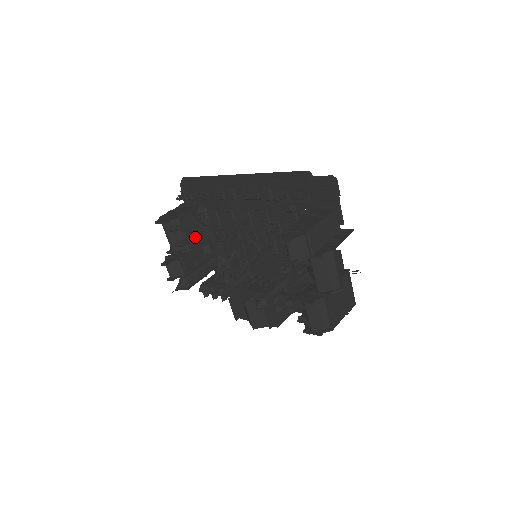
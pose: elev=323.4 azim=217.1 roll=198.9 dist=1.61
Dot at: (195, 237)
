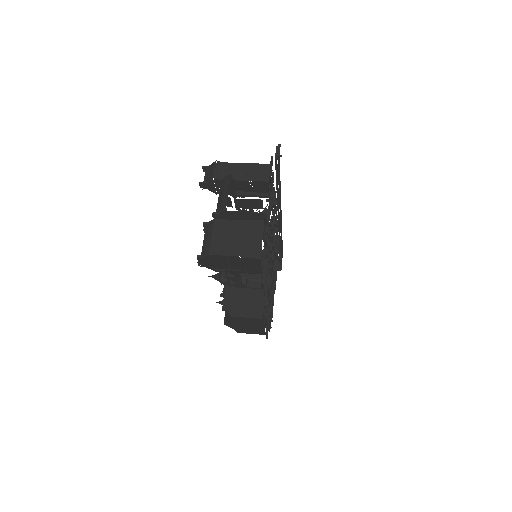
Dot at: occluded
